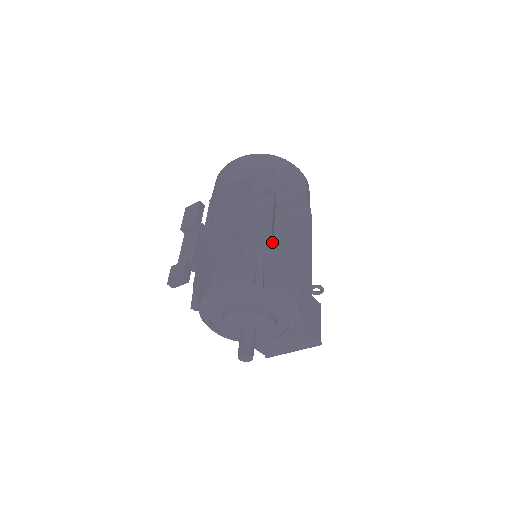
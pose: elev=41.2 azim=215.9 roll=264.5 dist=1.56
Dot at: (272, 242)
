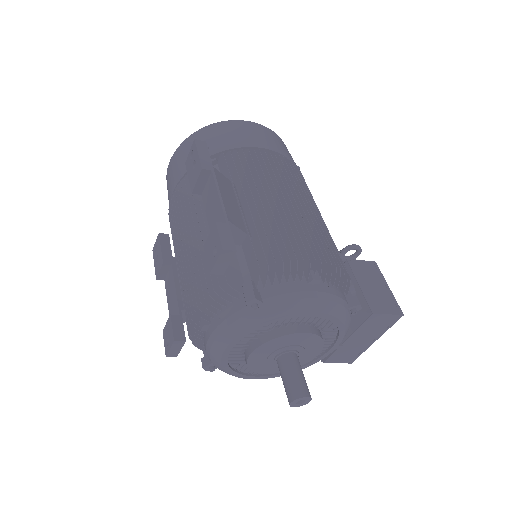
Dot at: (245, 234)
